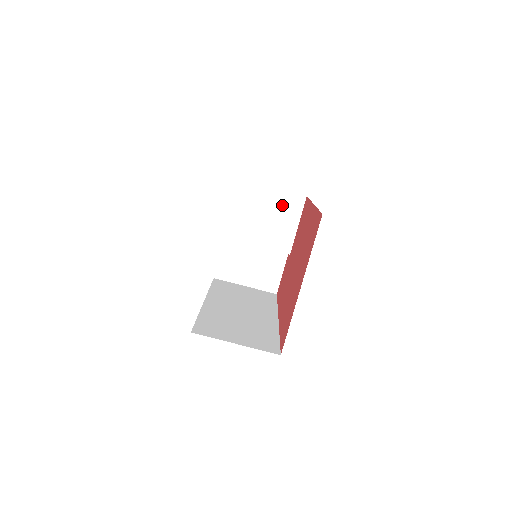
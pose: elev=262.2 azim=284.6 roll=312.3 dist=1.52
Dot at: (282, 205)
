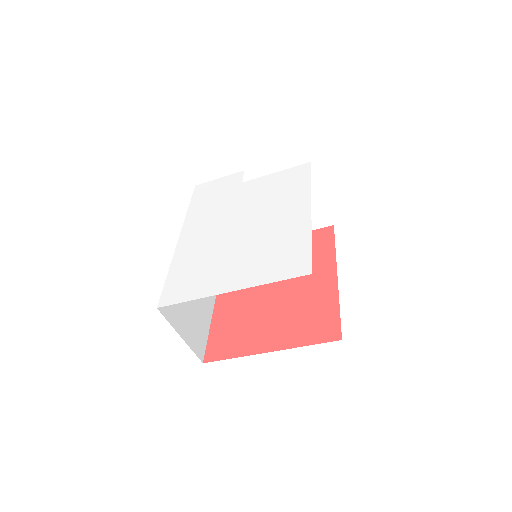
Dot at: (311, 211)
